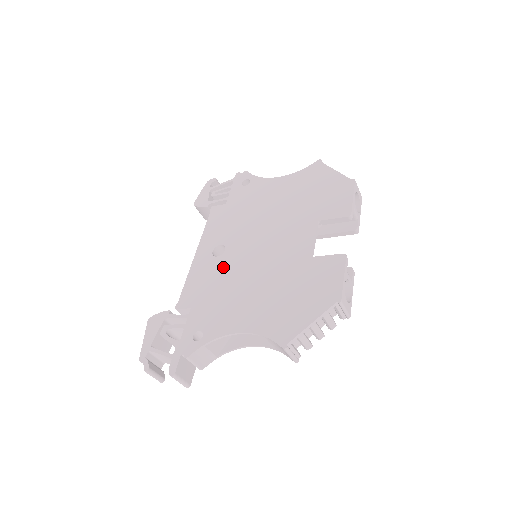
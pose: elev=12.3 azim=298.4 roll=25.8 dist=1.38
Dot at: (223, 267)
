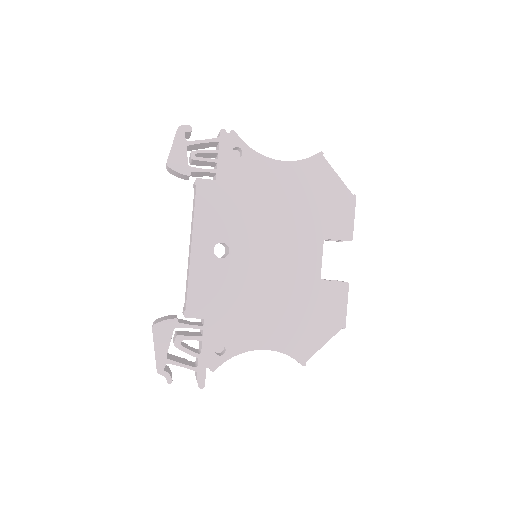
Dot at: (231, 274)
